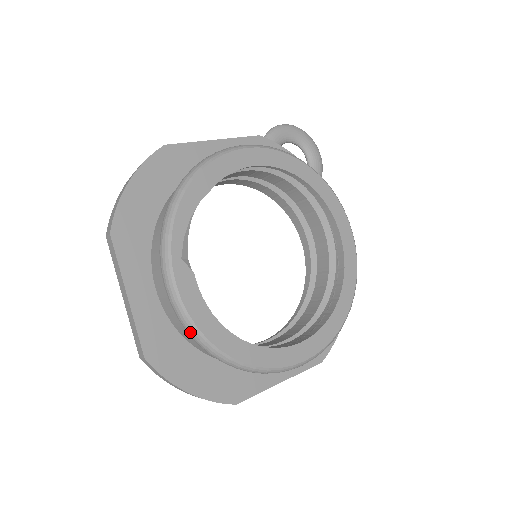
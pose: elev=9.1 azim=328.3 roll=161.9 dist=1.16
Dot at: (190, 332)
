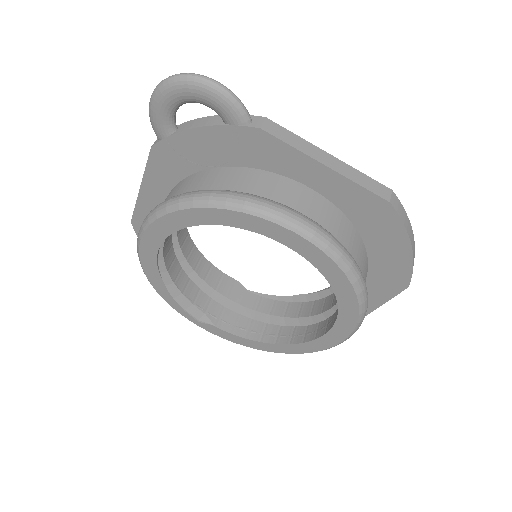
Dot at: occluded
